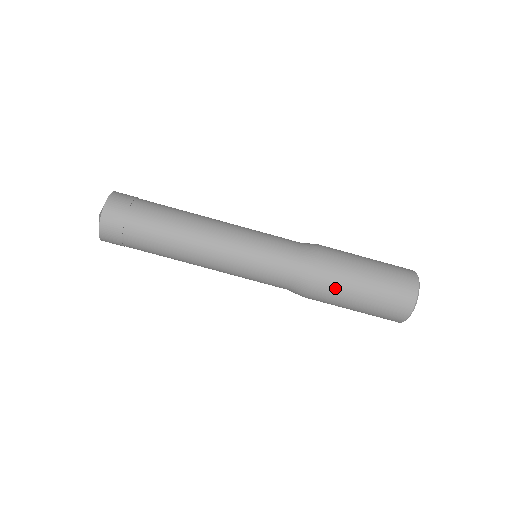
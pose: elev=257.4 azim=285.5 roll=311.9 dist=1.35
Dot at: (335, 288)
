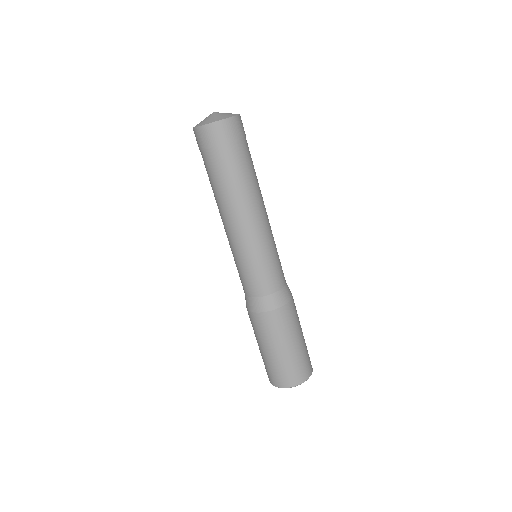
Dot at: (292, 321)
